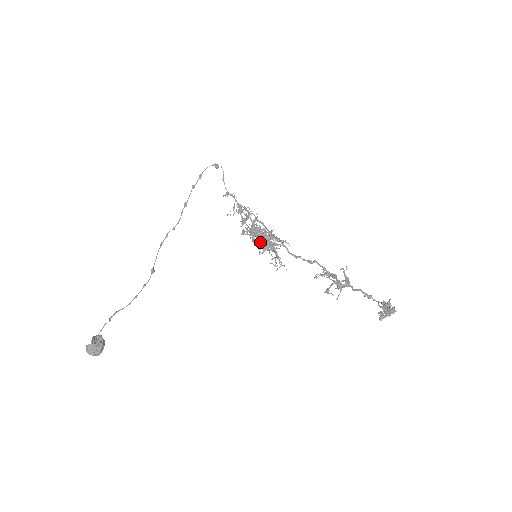
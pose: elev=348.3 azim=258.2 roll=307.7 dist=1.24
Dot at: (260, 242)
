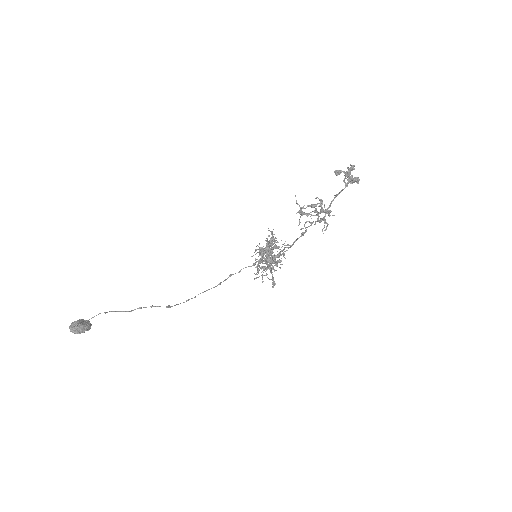
Dot at: (266, 257)
